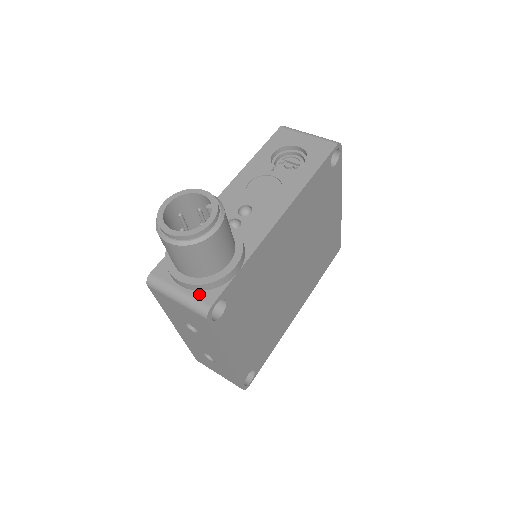
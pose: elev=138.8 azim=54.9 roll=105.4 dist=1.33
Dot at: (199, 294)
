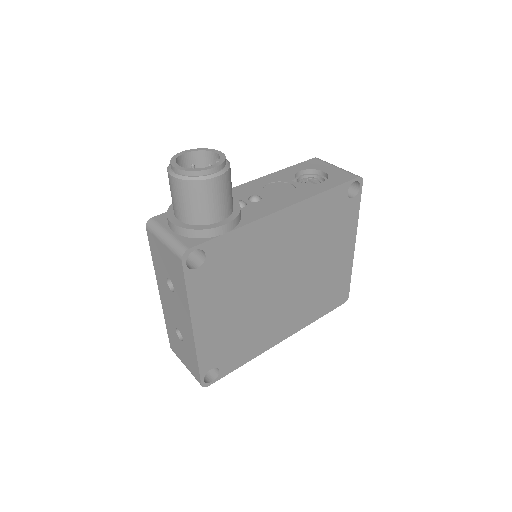
Dot at: (184, 239)
